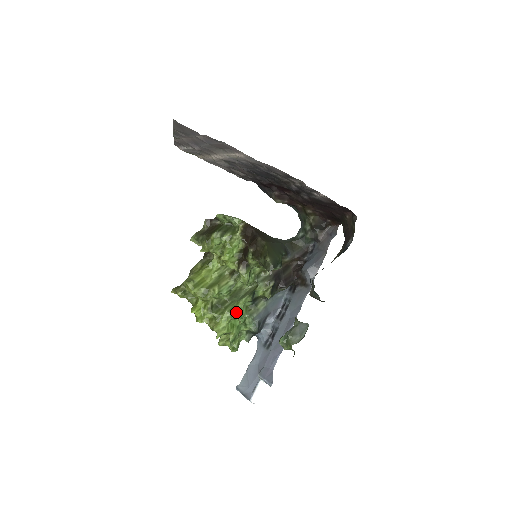
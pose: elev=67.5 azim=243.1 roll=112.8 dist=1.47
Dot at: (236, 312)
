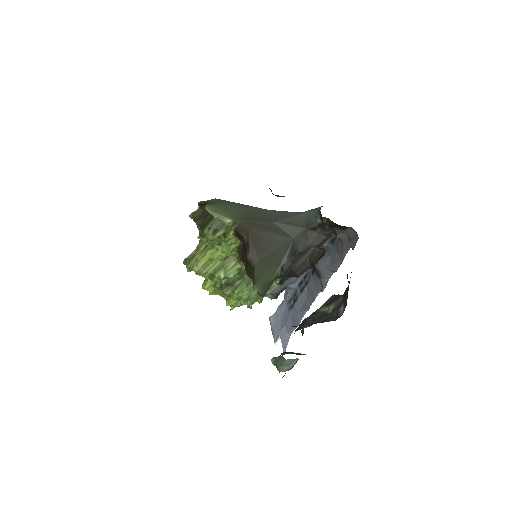
Dot at: (246, 294)
